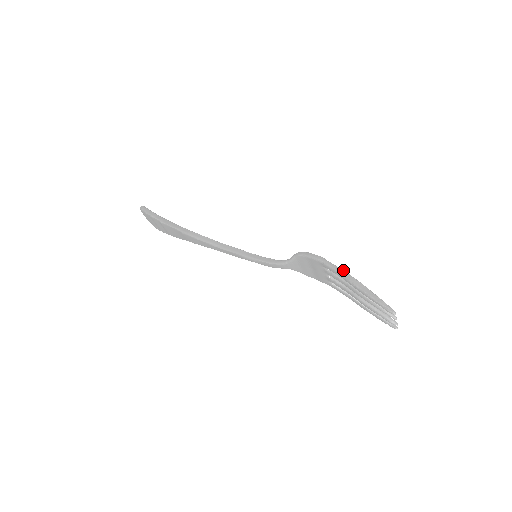
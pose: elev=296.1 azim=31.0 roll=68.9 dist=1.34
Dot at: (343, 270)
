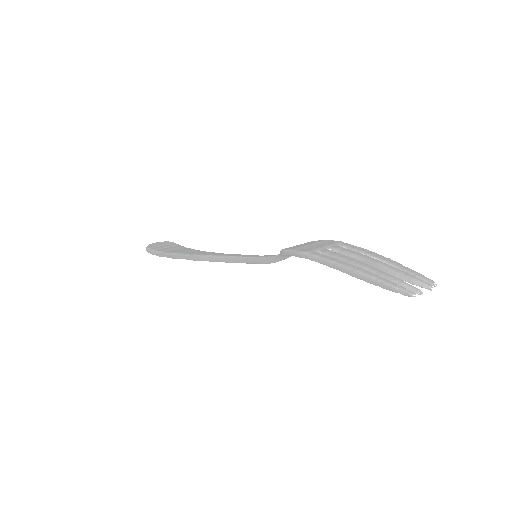
Dot at: (331, 262)
